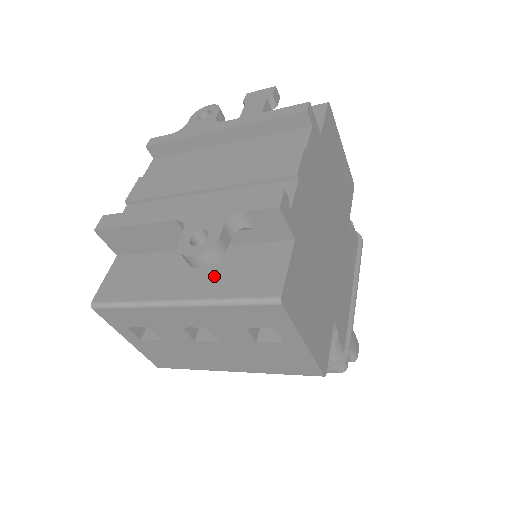
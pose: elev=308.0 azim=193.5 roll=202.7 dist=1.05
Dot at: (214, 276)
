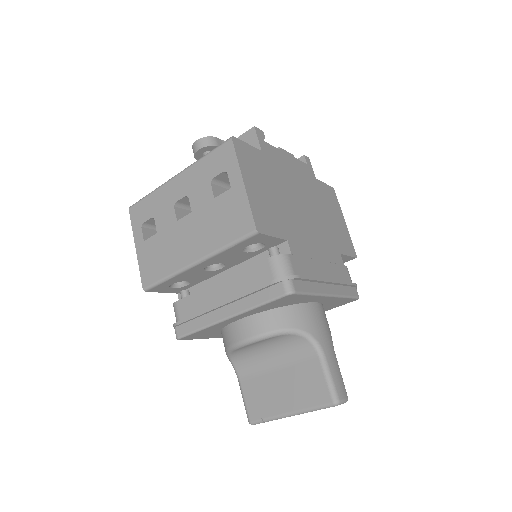
Dot at: occluded
